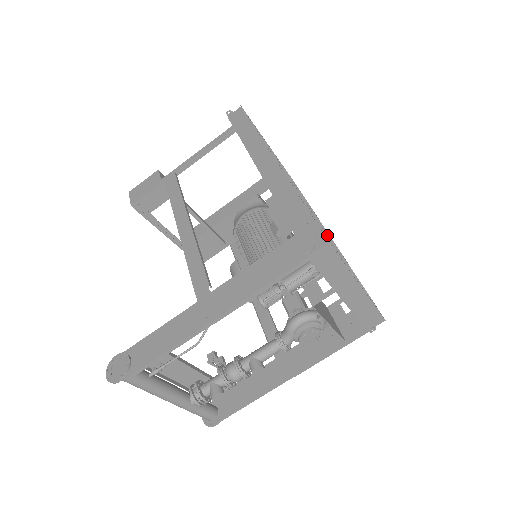
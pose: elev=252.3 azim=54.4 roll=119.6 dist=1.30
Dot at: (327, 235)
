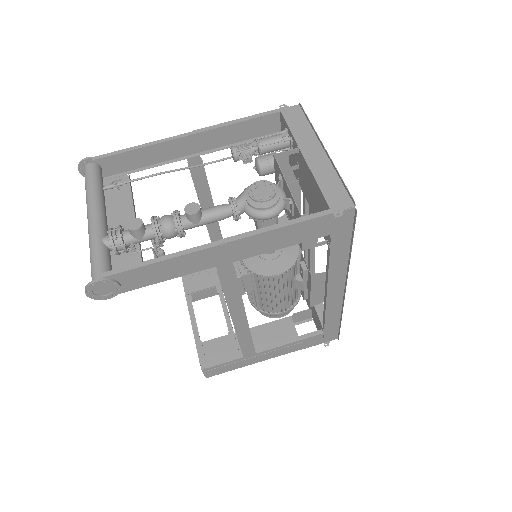
Dot at: (342, 293)
